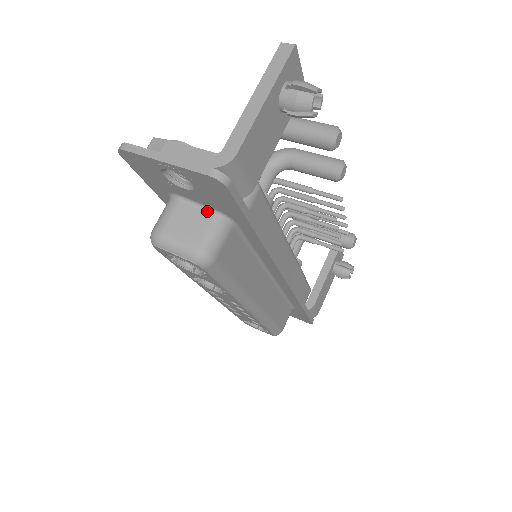
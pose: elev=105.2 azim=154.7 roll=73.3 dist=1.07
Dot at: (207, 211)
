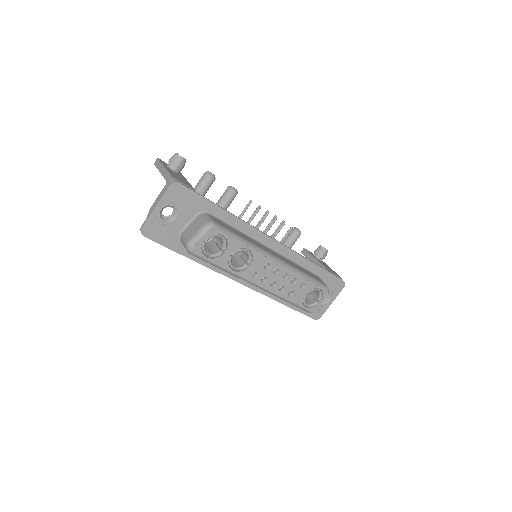
Dot at: (194, 220)
